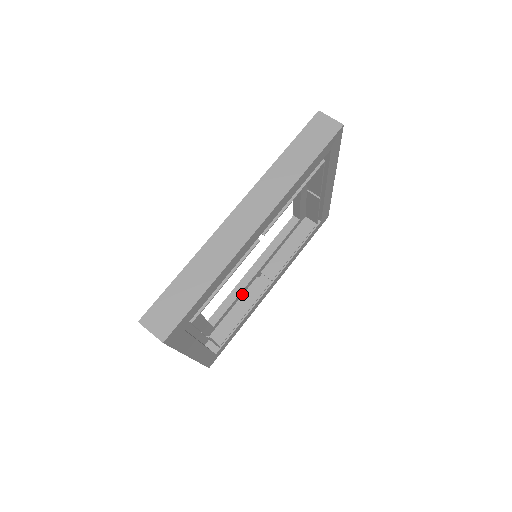
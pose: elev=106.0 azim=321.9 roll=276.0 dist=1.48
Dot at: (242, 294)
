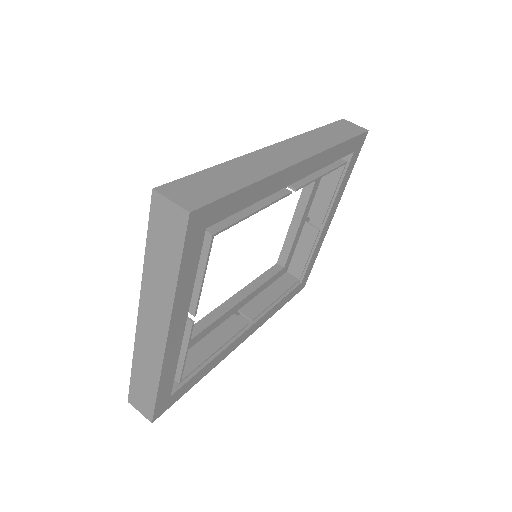
Dot at: (215, 327)
